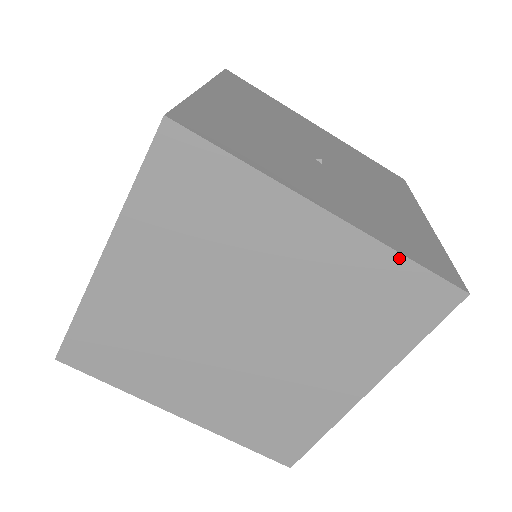
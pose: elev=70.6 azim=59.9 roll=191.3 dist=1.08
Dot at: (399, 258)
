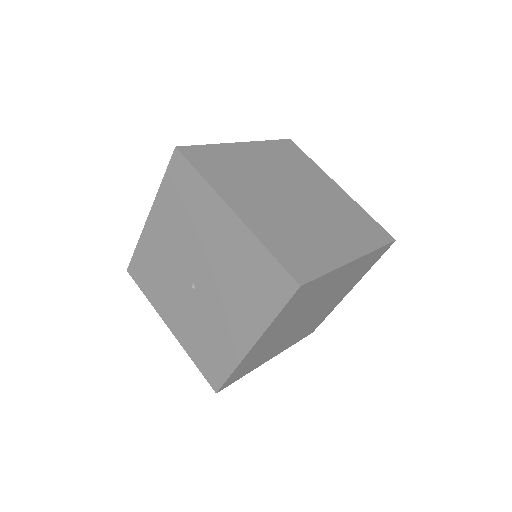
Dot at: (366, 213)
